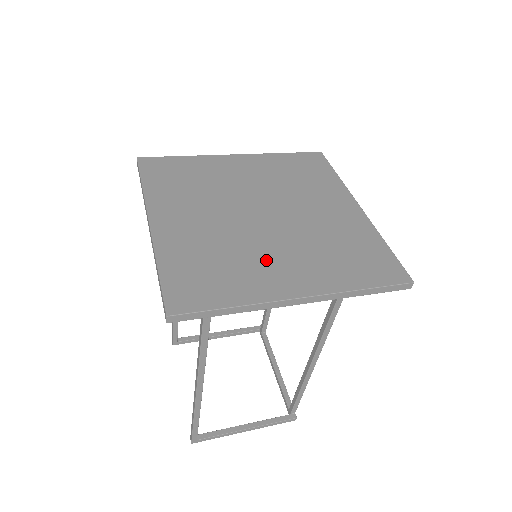
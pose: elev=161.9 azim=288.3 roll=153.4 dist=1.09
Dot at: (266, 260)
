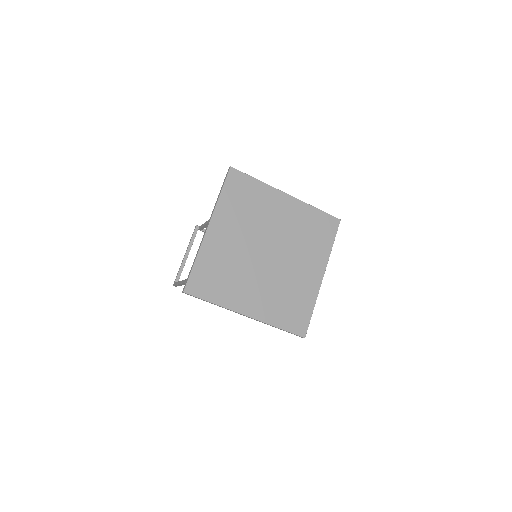
Dot at: (298, 276)
